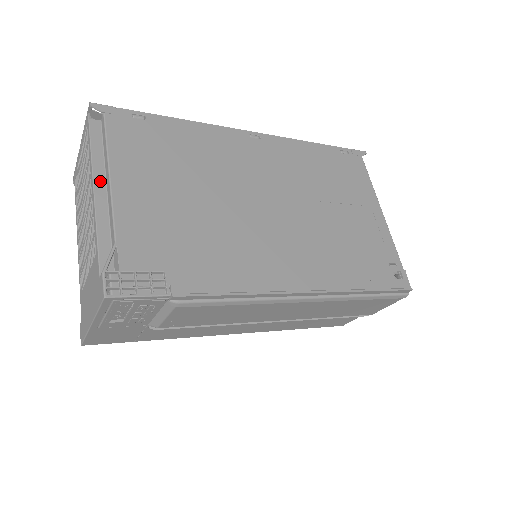
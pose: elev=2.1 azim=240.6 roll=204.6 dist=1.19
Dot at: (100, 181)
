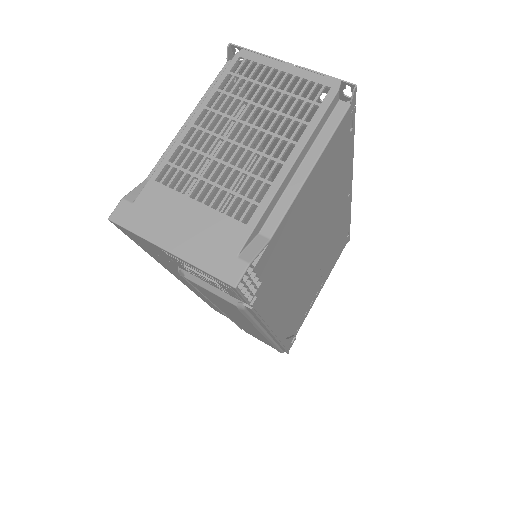
Dot at: (299, 162)
